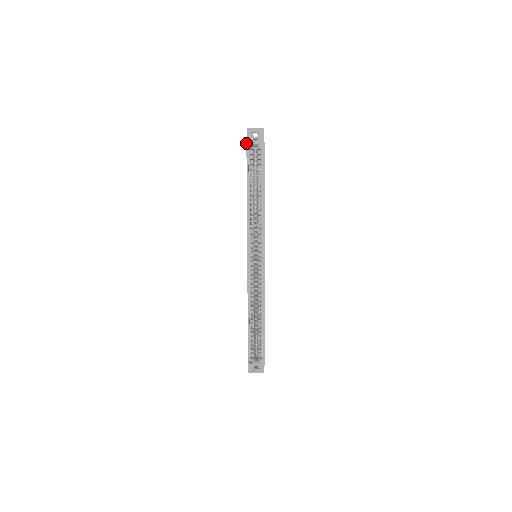
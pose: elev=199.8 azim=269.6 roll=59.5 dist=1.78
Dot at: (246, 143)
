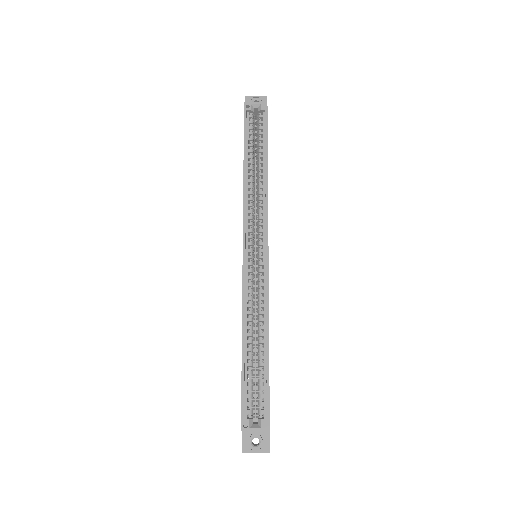
Dot at: (244, 103)
